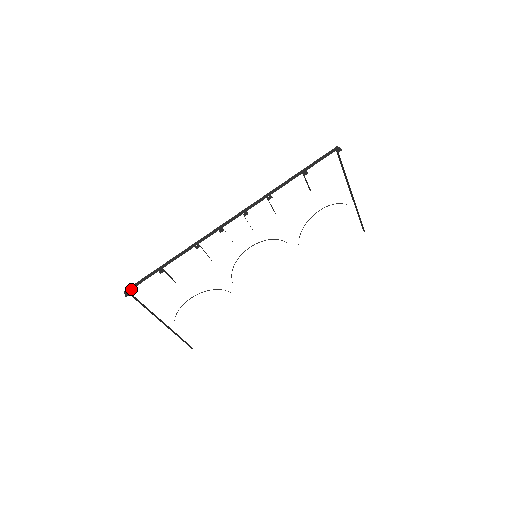
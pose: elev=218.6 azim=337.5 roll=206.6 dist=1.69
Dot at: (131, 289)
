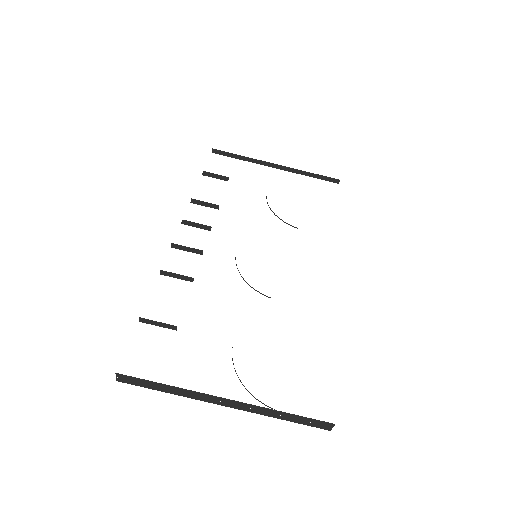
Dot at: occluded
